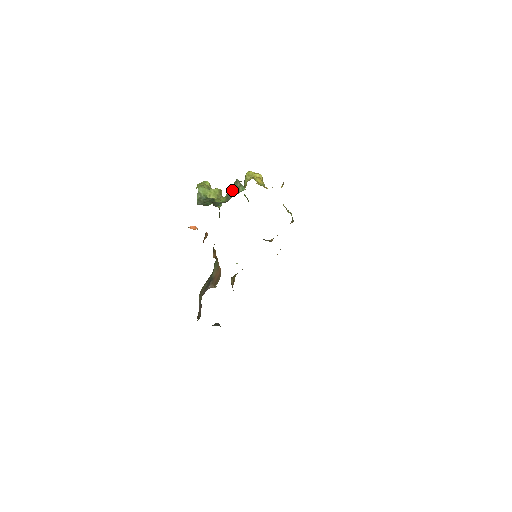
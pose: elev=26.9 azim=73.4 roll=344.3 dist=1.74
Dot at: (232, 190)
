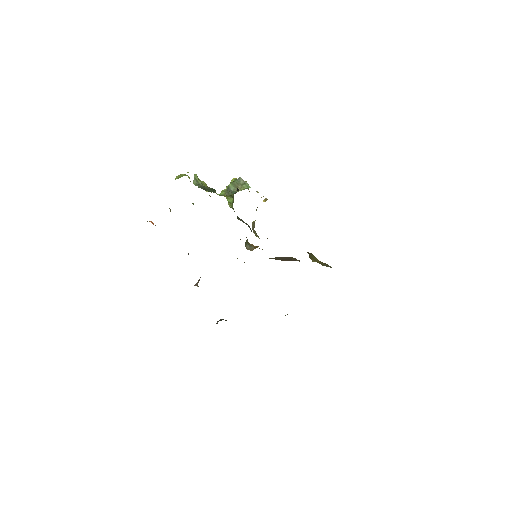
Dot at: (233, 186)
